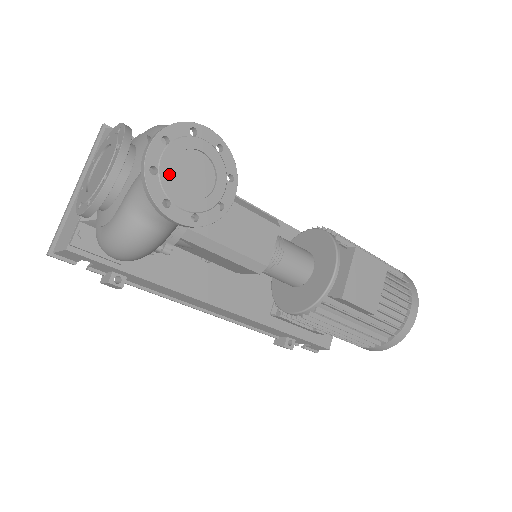
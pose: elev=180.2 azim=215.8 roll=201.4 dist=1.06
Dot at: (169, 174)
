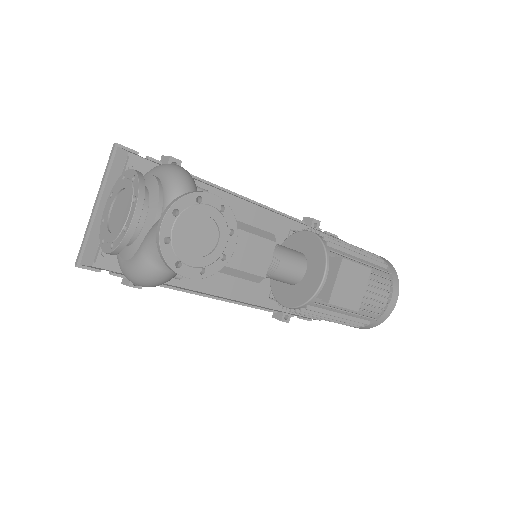
Dot at: (180, 241)
